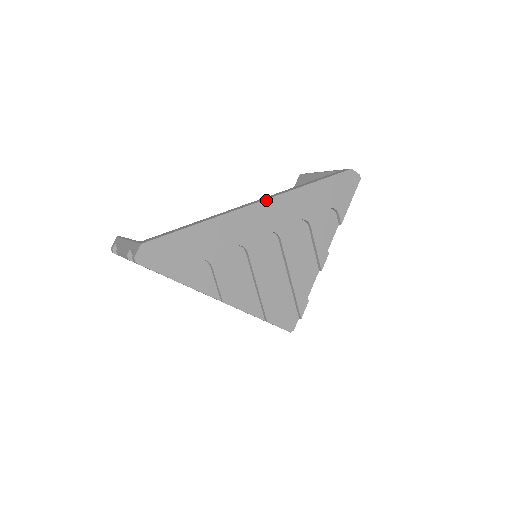
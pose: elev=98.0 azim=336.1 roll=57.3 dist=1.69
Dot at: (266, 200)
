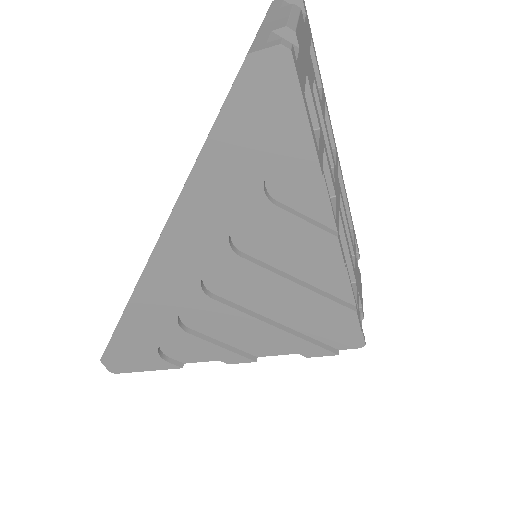
Dot at: (157, 246)
